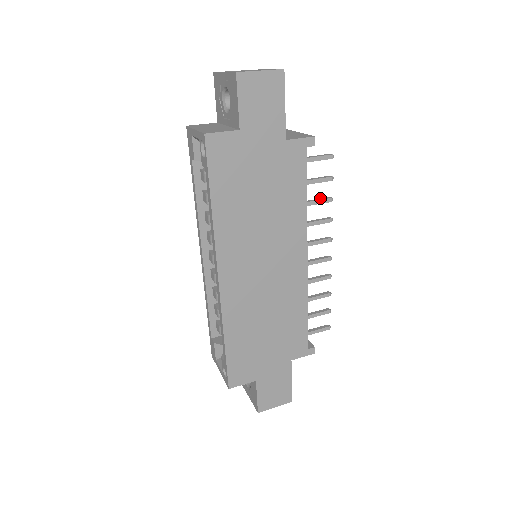
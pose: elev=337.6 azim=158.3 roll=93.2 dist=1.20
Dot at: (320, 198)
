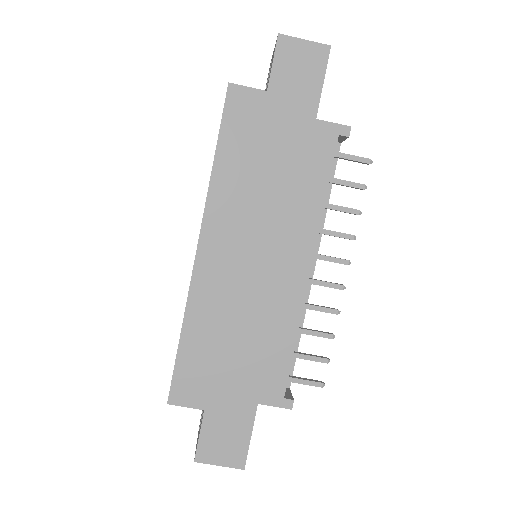
Dot at: (346, 207)
